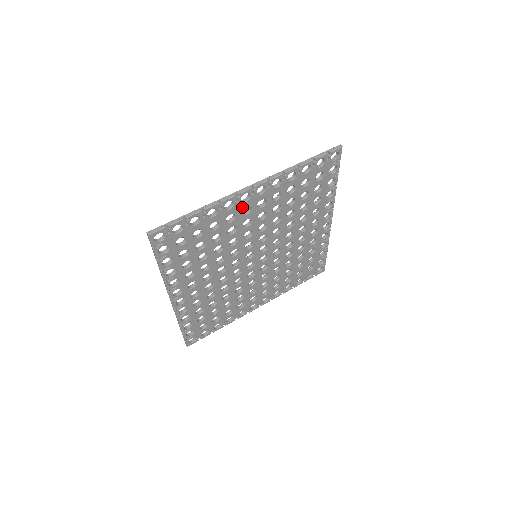
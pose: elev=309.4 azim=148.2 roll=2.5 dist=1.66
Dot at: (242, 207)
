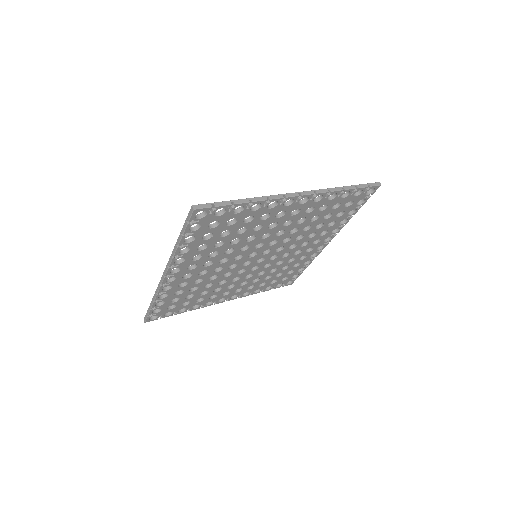
Dot at: (280, 210)
